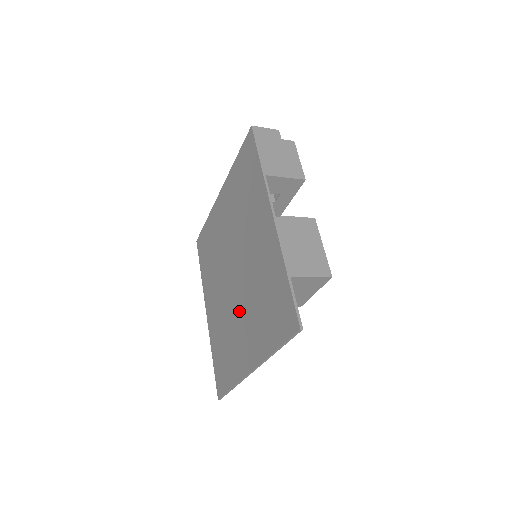
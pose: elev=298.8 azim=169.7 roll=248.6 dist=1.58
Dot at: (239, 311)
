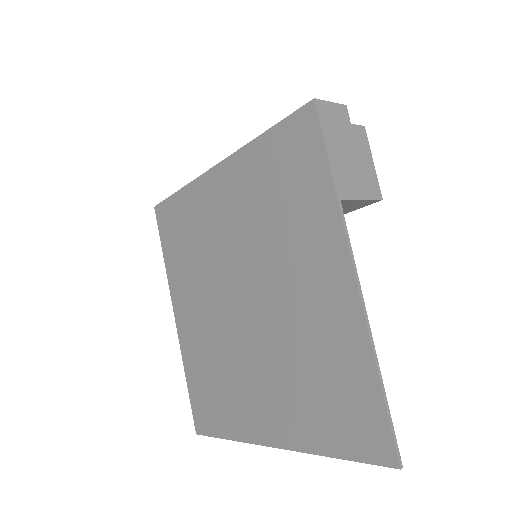
Dot at: (252, 359)
